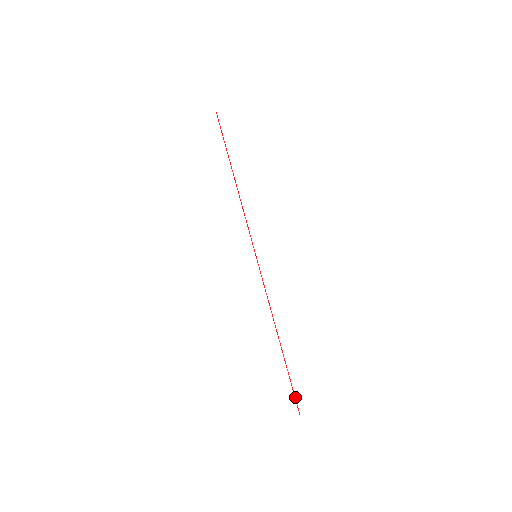
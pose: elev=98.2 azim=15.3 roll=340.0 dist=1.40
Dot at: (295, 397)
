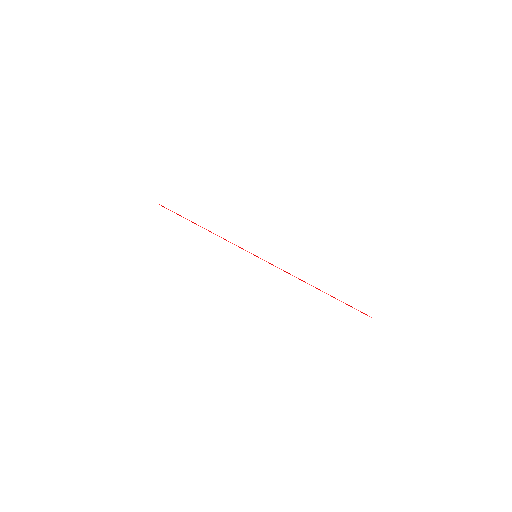
Dot at: (358, 310)
